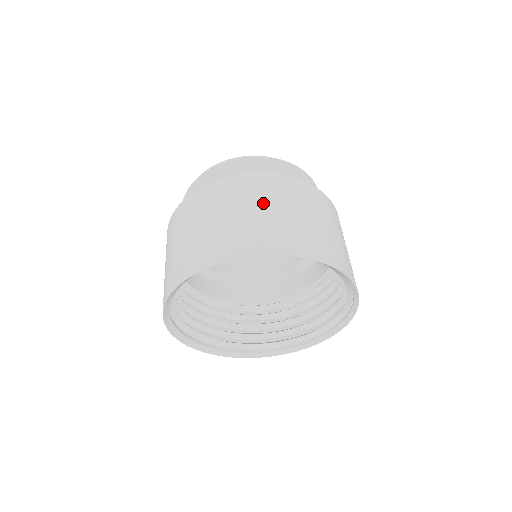
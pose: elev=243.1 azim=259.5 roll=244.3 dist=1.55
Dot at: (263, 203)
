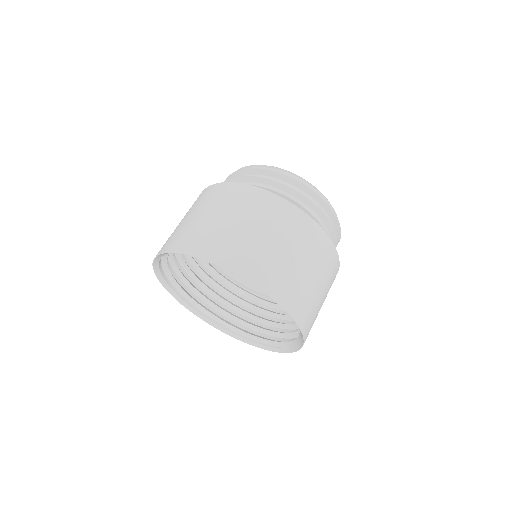
Dot at: (317, 270)
